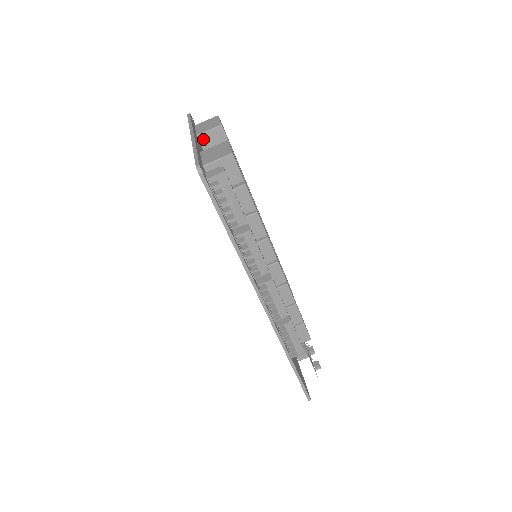
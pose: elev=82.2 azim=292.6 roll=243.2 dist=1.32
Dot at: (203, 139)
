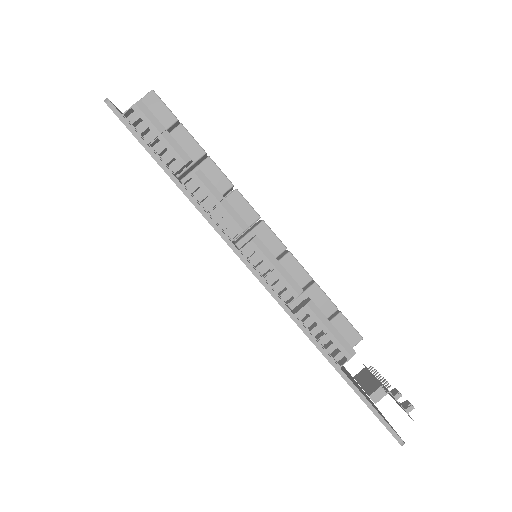
Dot at: occluded
